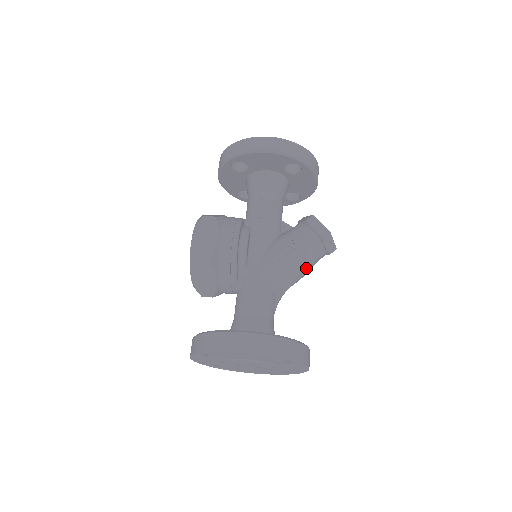
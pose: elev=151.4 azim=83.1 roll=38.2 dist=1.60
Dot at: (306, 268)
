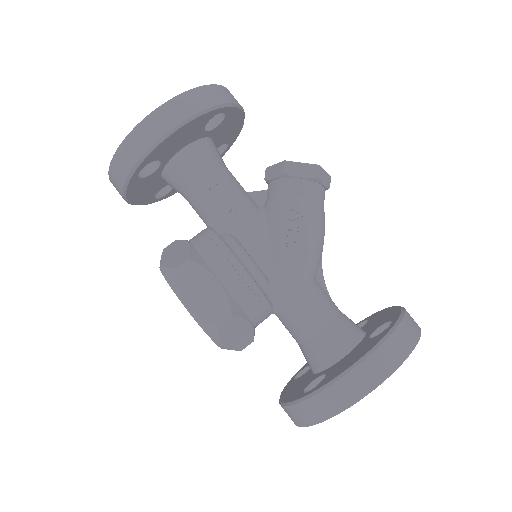
Dot at: (324, 226)
